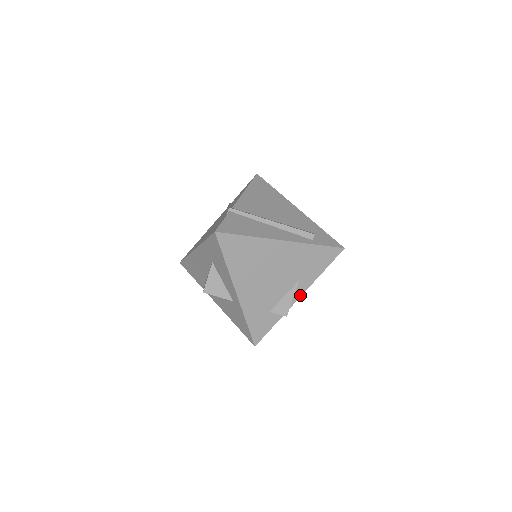
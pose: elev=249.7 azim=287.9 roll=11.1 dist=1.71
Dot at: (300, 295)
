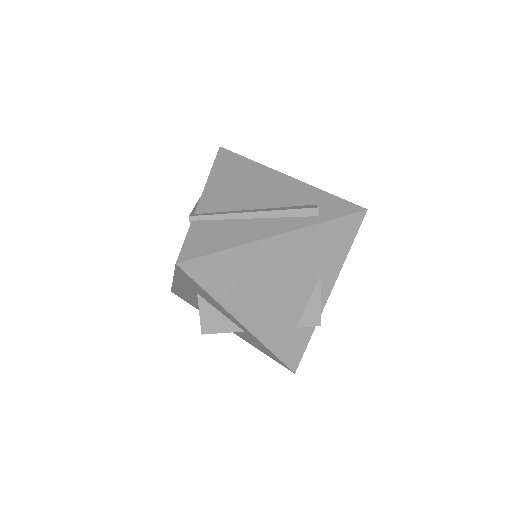
Dot at: (329, 292)
